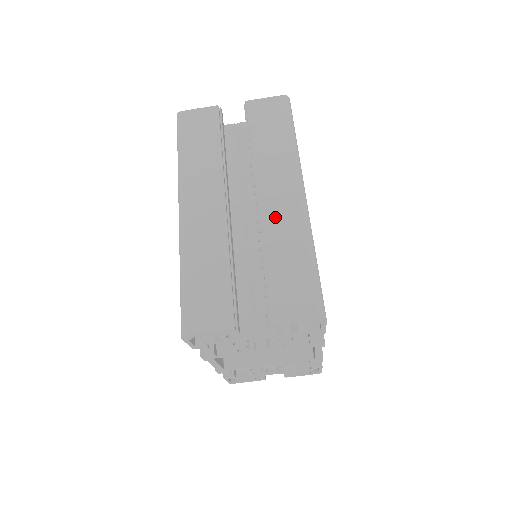
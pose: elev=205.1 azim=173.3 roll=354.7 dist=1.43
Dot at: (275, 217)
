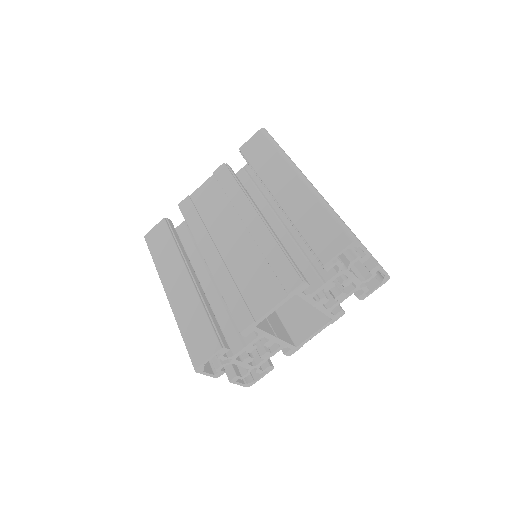
Dot at: occluded
